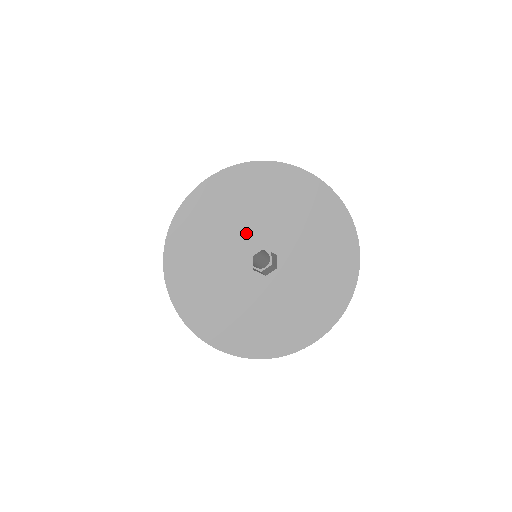
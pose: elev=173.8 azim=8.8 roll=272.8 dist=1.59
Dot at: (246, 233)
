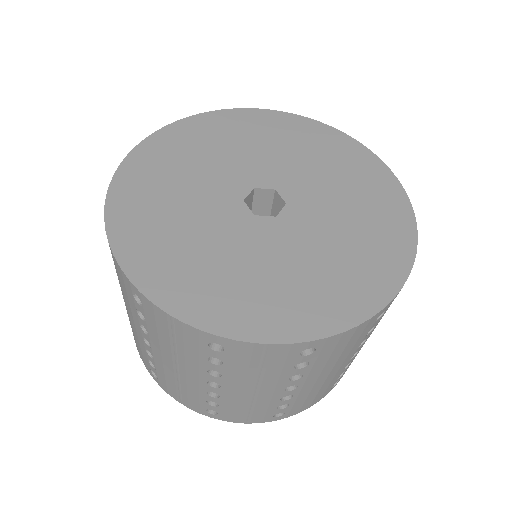
Dot at: (219, 180)
